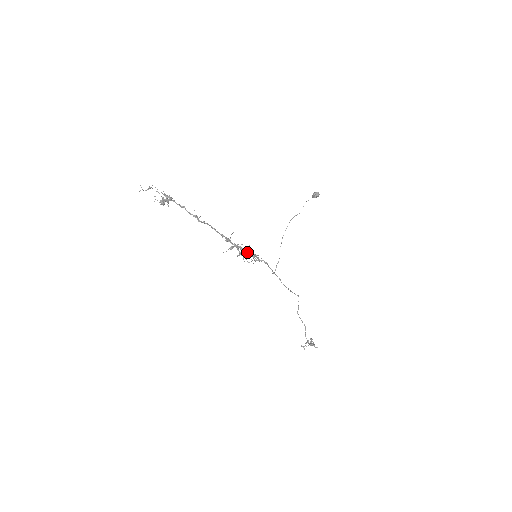
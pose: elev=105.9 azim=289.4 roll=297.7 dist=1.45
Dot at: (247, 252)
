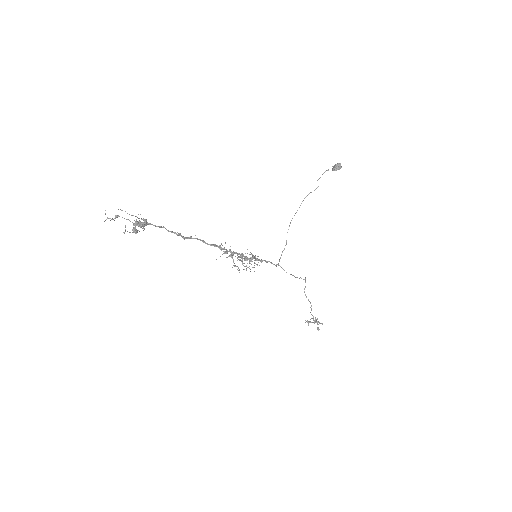
Dot at: (245, 257)
